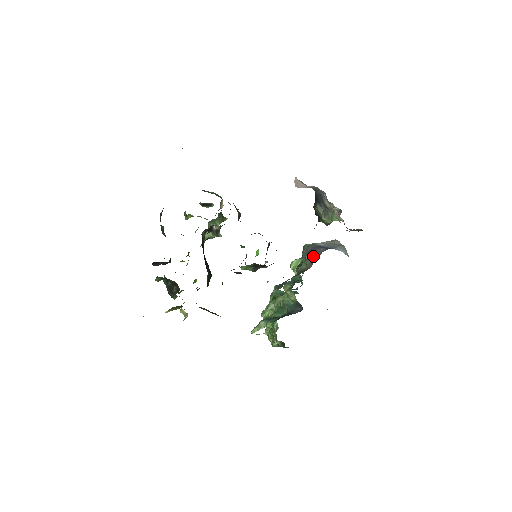
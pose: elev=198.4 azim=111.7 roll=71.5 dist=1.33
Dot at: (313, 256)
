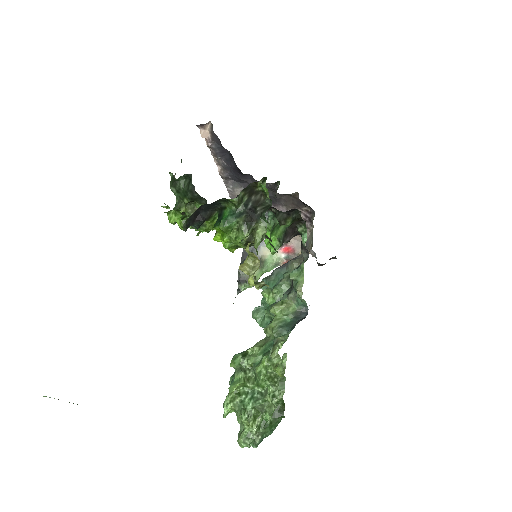
Dot at: (298, 257)
